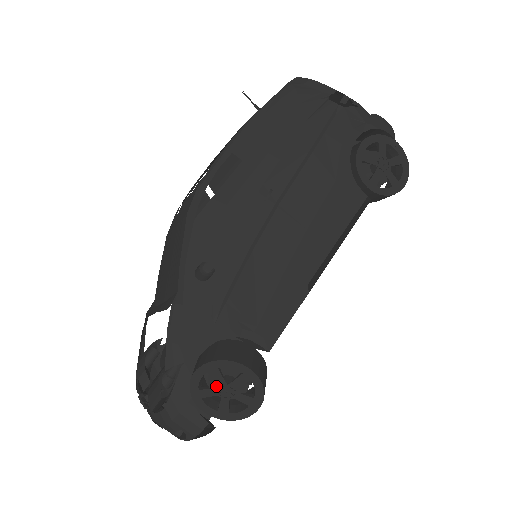
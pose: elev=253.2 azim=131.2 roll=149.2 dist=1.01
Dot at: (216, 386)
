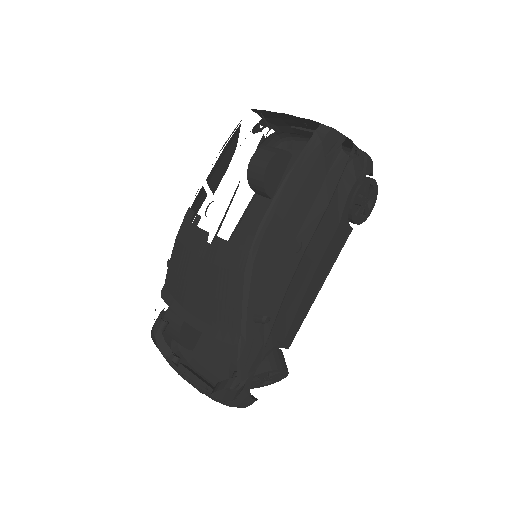
Dot at: occluded
